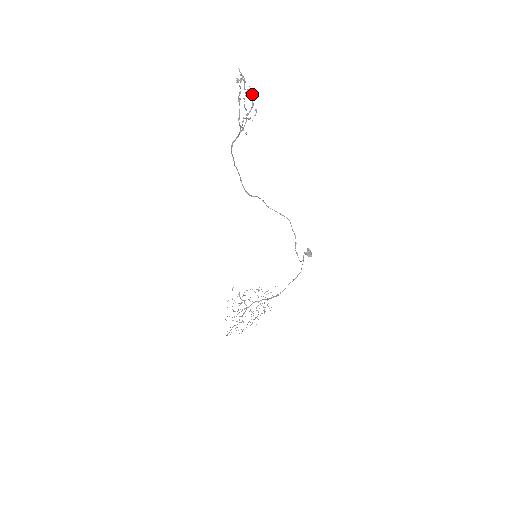
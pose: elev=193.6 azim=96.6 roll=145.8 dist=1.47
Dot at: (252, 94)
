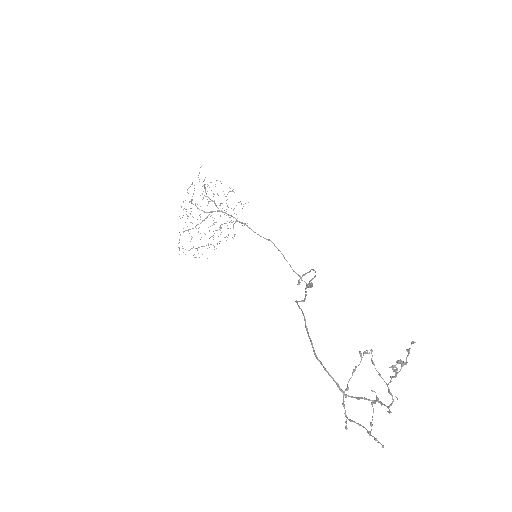
Dot at: occluded
